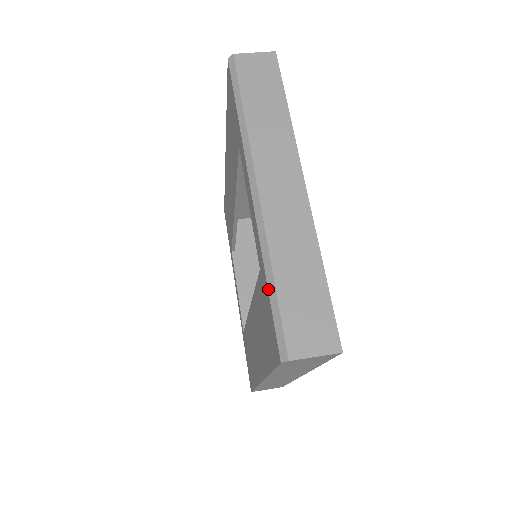
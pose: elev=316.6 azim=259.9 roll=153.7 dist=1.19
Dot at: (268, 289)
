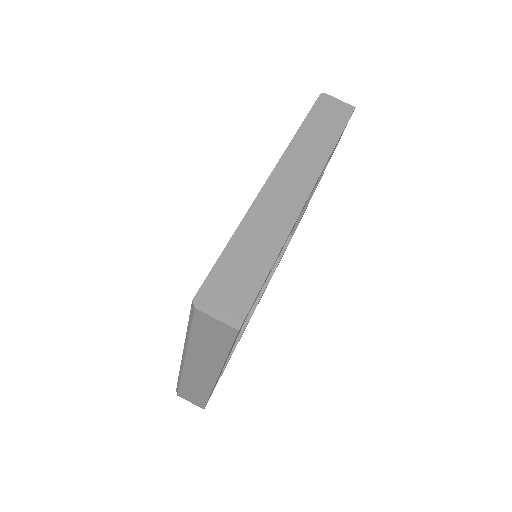
Dot at: (178, 379)
